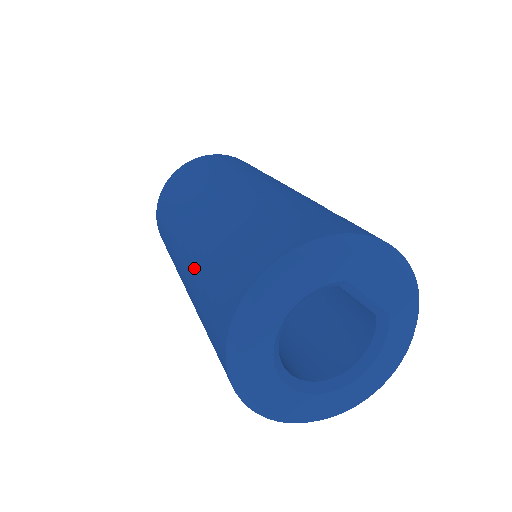
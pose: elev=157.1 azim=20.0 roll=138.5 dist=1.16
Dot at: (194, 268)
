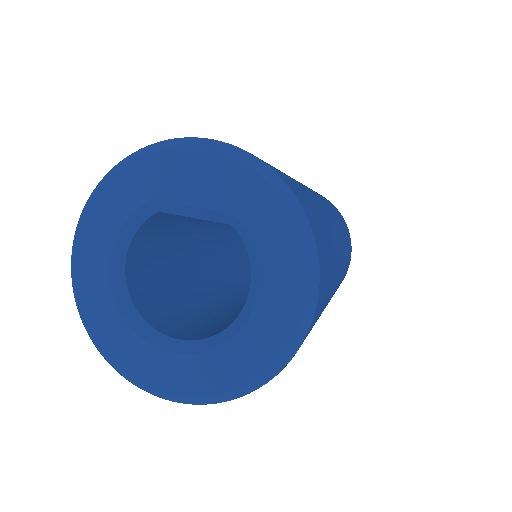
Dot at: occluded
